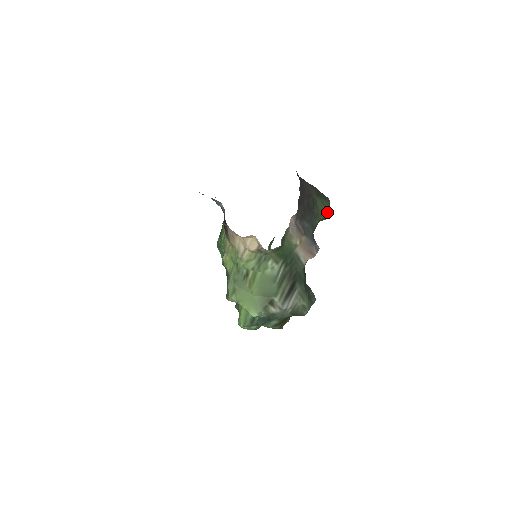
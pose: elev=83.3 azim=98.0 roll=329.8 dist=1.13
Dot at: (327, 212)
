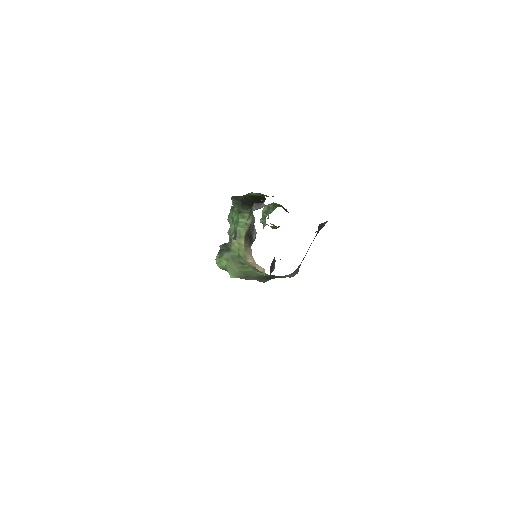
Dot at: occluded
